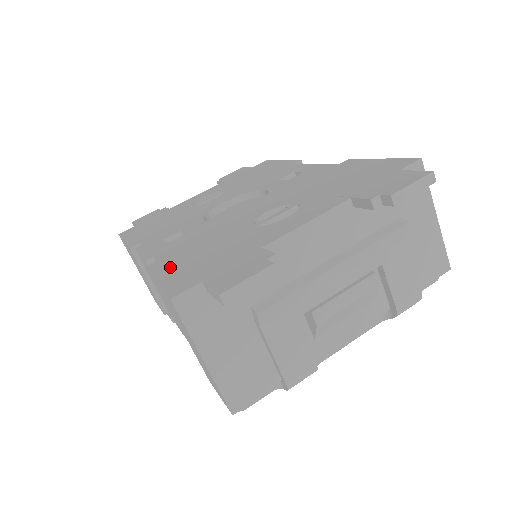
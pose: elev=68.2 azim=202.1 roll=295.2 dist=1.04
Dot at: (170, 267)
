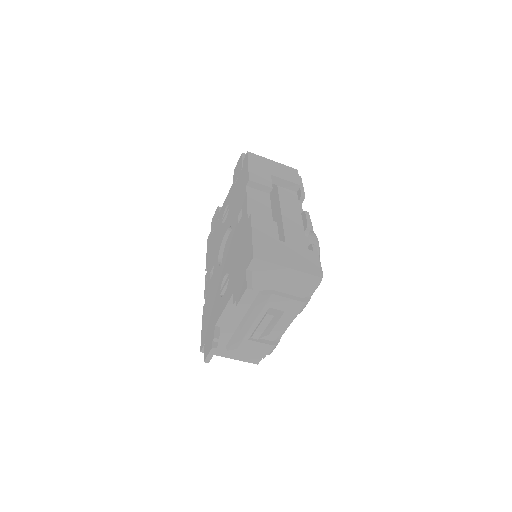
Dot at: (205, 317)
